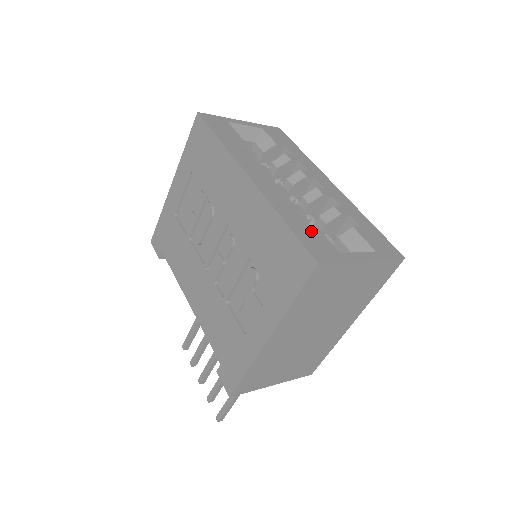
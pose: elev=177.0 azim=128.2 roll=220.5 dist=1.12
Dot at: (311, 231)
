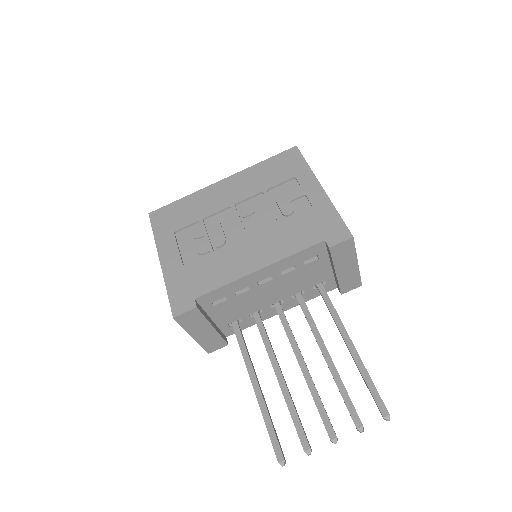
Dot at: occluded
